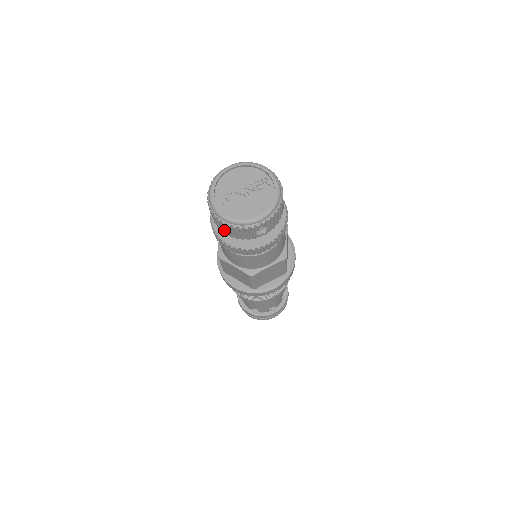
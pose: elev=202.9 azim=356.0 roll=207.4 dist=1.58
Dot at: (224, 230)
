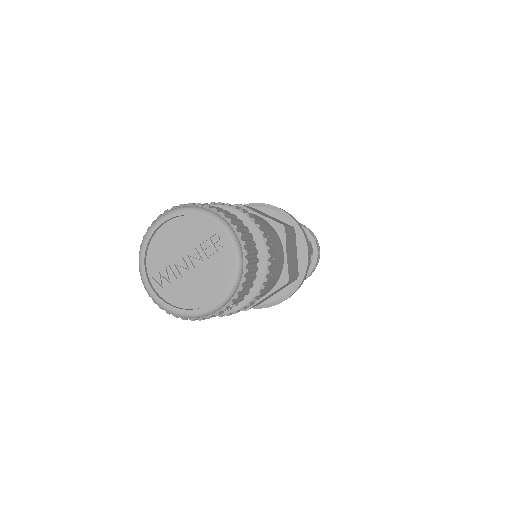
Dot at: occluded
